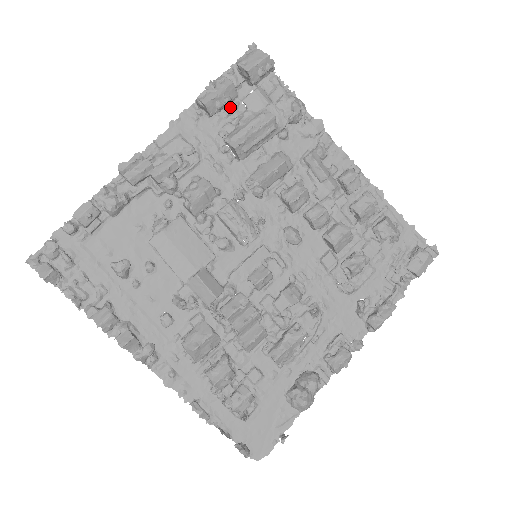
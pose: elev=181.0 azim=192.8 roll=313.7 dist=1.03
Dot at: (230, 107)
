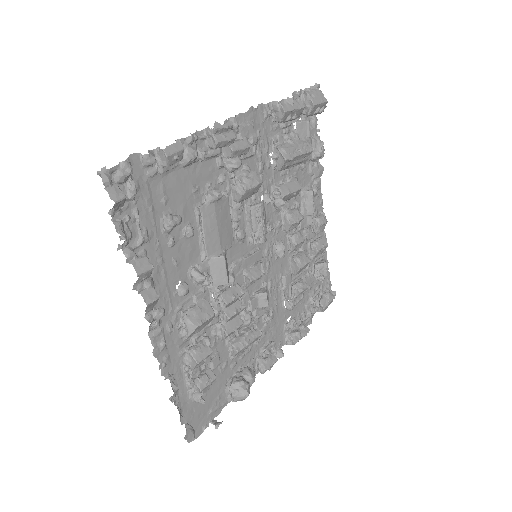
Dot at: (287, 122)
